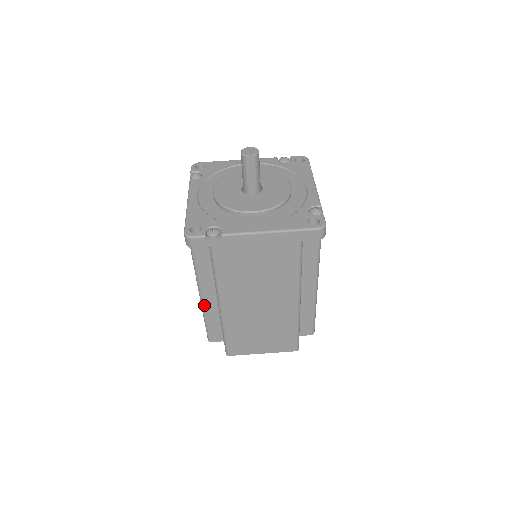
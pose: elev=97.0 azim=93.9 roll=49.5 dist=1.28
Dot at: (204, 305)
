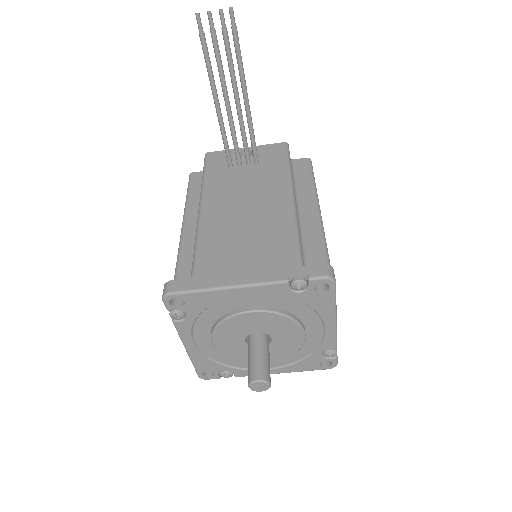
Dot at: occluded
